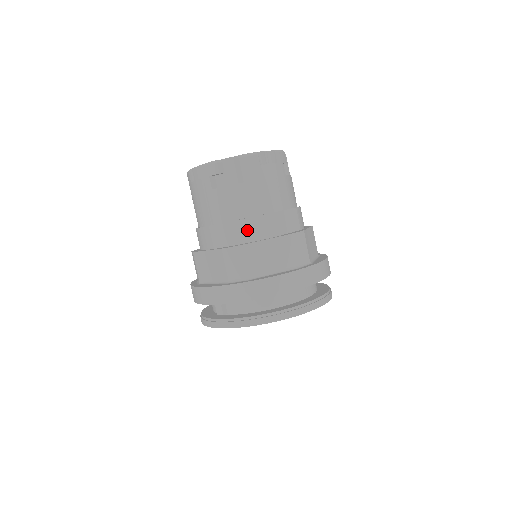
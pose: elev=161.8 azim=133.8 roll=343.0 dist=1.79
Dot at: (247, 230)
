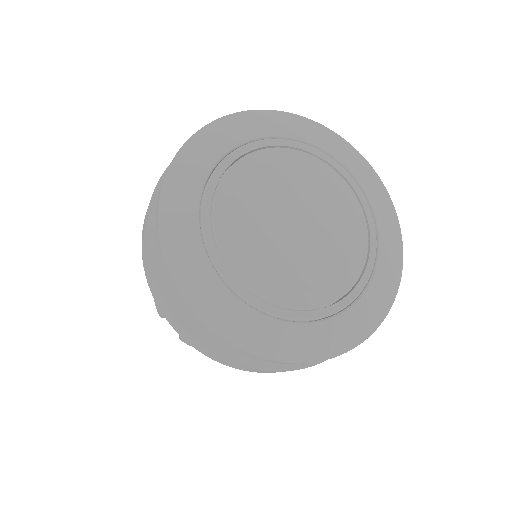
Dot at: occluded
